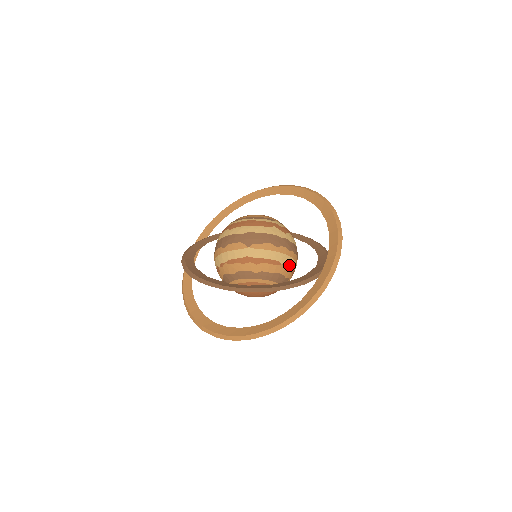
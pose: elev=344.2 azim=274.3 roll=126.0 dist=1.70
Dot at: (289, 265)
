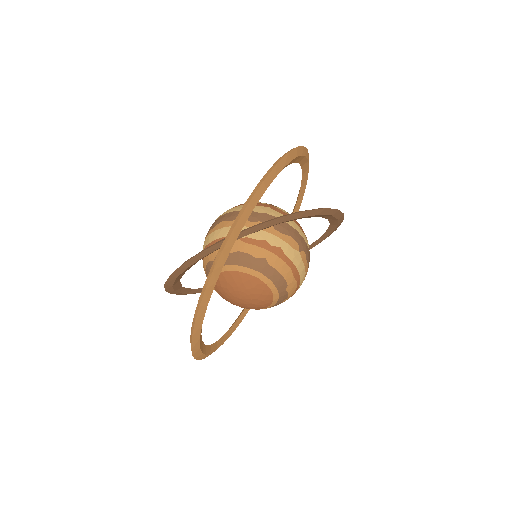
Dot at: (253, 238)
